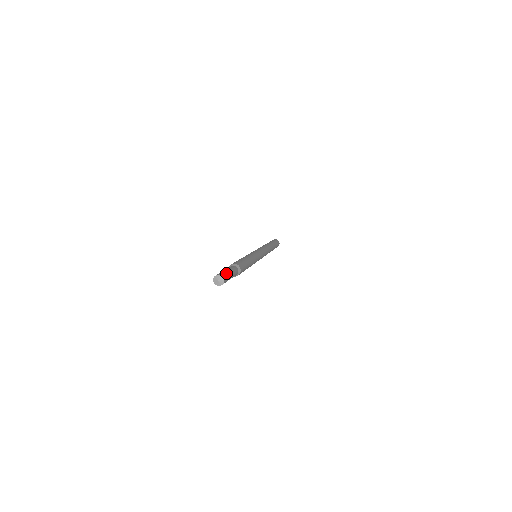
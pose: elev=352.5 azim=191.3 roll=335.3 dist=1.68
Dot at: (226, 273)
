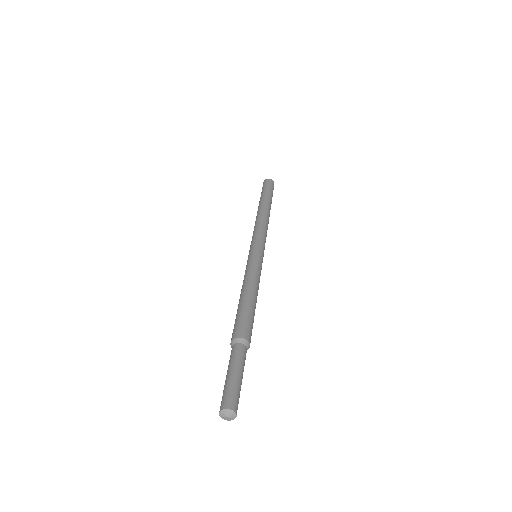
Dot at: (232, 389)
